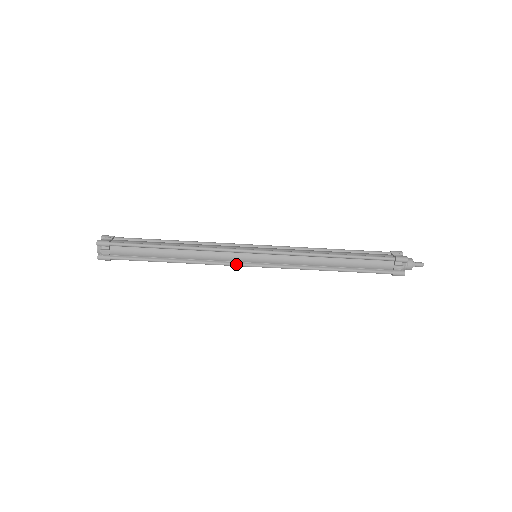
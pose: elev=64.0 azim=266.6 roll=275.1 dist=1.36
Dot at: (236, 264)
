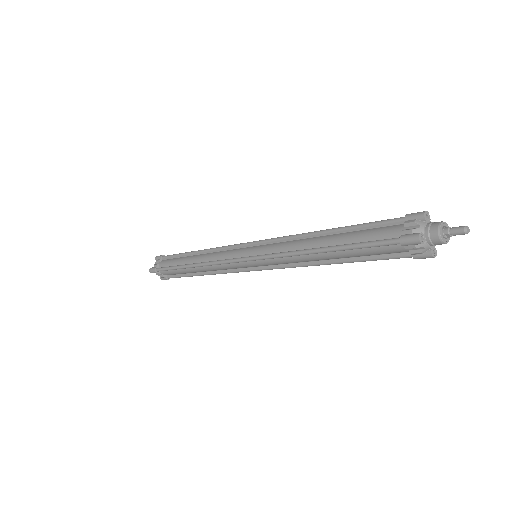
Dot at: (242, 271)
